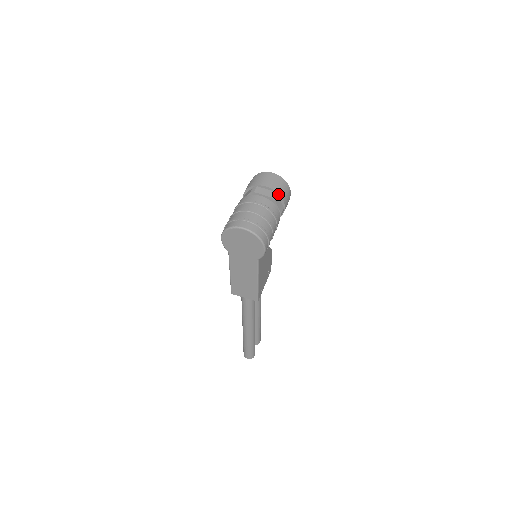
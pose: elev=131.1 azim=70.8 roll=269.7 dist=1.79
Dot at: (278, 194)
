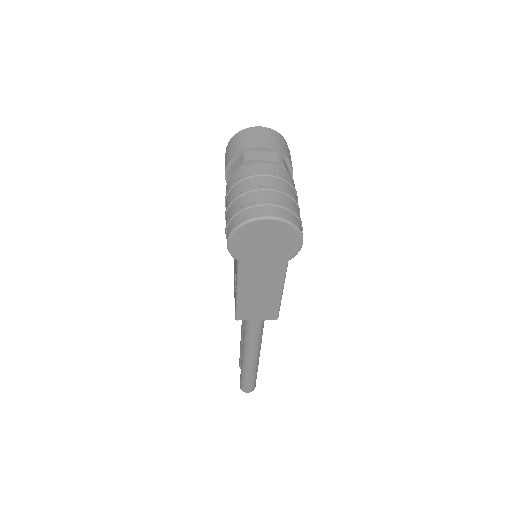
Dot at: (283, 155)
